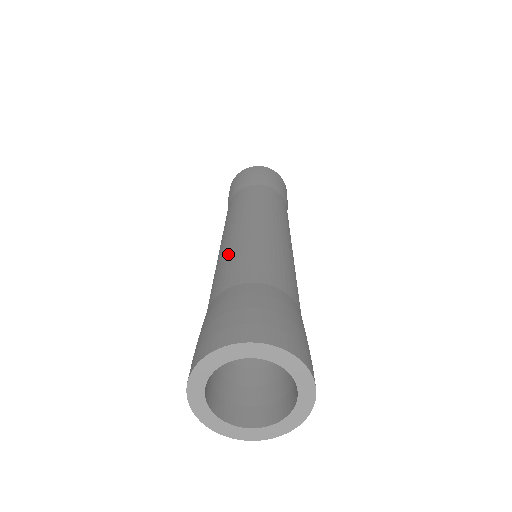
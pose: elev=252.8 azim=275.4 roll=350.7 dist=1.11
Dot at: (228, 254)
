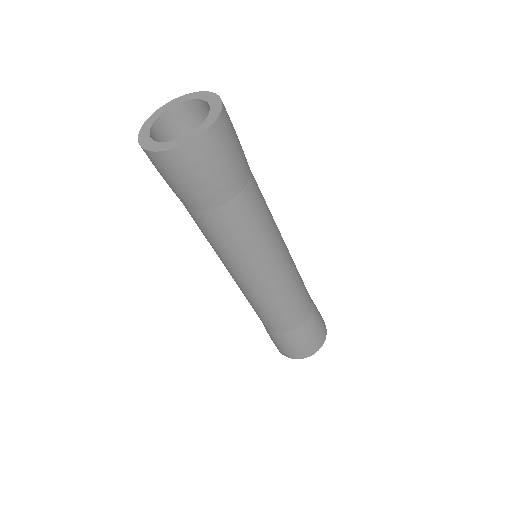
Dot at: occluded
